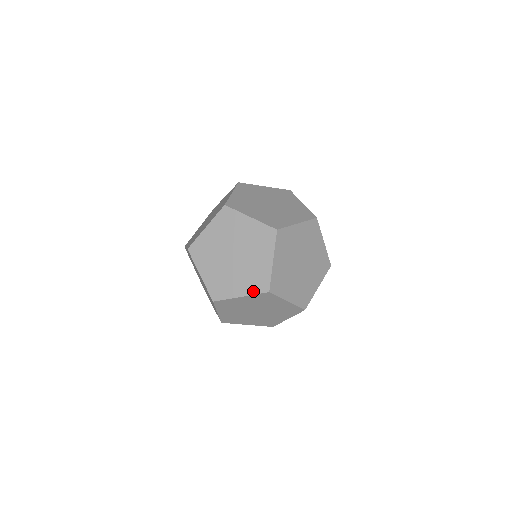
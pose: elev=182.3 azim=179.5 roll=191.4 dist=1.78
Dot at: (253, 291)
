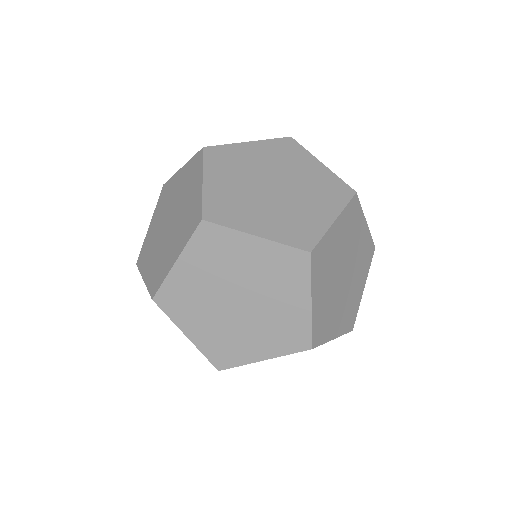
Dot at: (340, 203)
